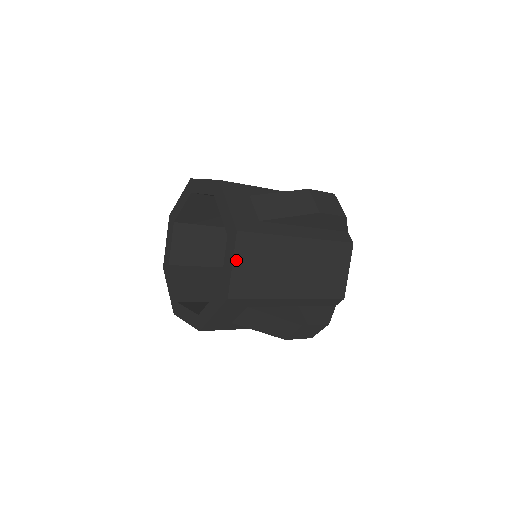
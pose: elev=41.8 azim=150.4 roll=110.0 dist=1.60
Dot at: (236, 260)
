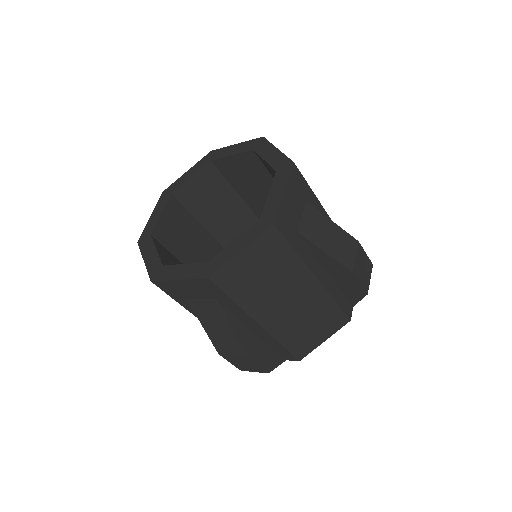
Dot at: (248, 250)
